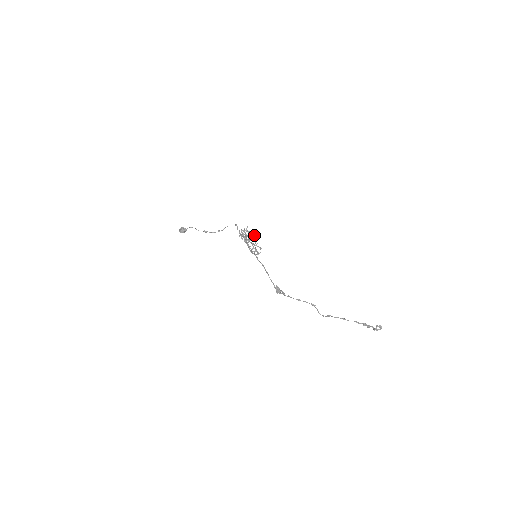
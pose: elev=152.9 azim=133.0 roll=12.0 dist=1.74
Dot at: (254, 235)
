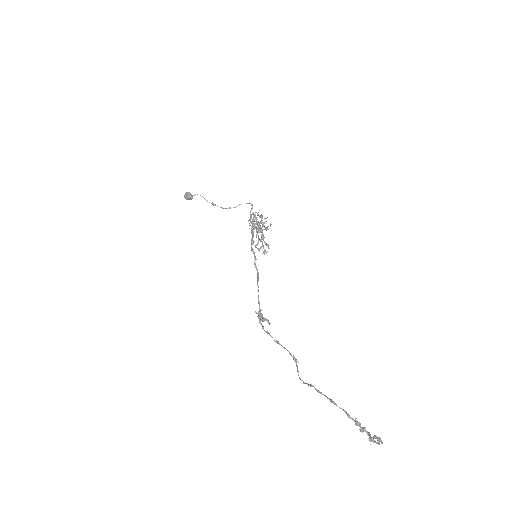
Dot at: (271, 224)
